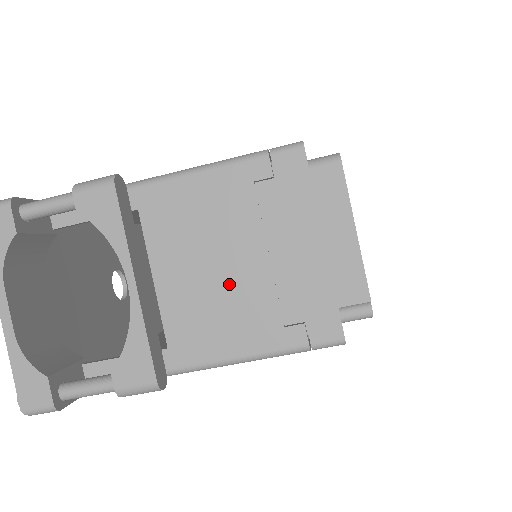
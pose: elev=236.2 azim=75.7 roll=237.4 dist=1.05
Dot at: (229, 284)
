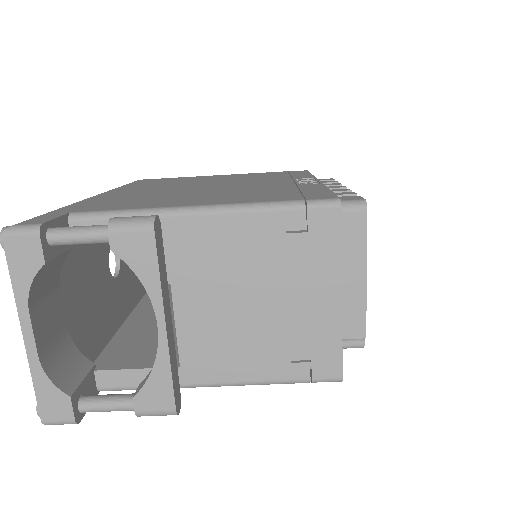
Dot at: (247, 320)
